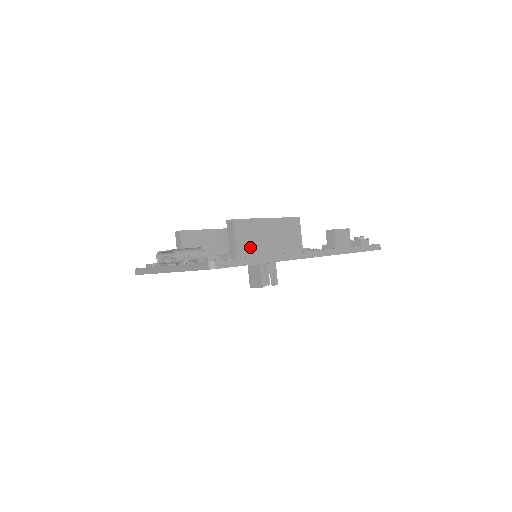
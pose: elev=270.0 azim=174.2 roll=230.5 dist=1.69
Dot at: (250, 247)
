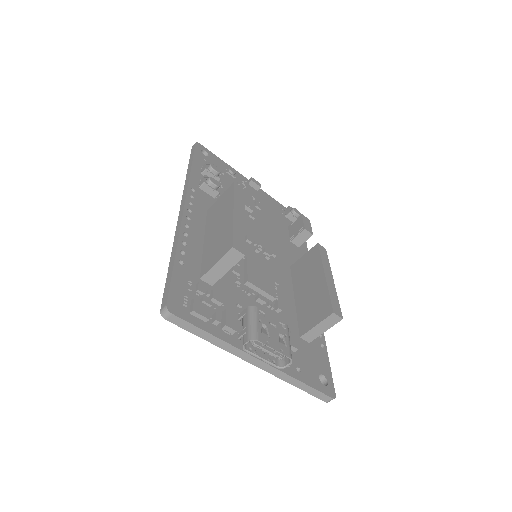
Dot at: occluded
